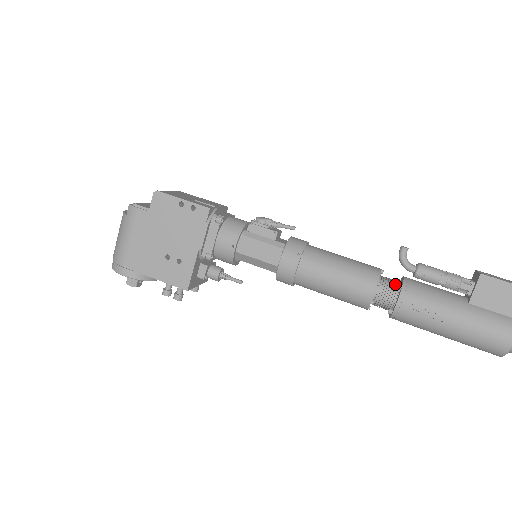
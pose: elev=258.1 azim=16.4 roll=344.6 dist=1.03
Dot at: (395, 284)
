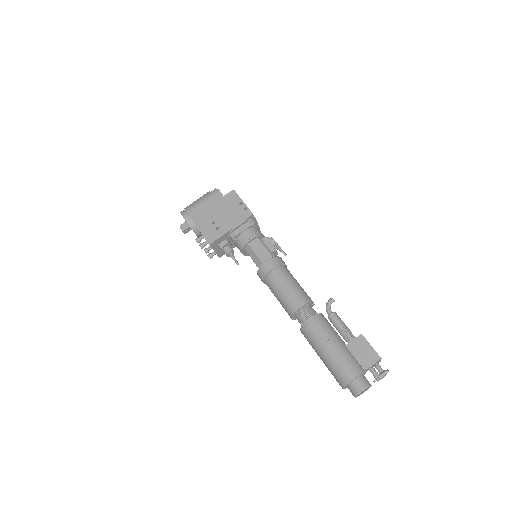
Dot at: (315, 313)
